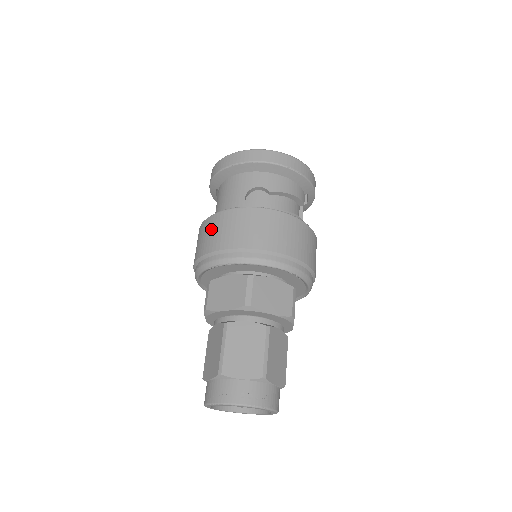
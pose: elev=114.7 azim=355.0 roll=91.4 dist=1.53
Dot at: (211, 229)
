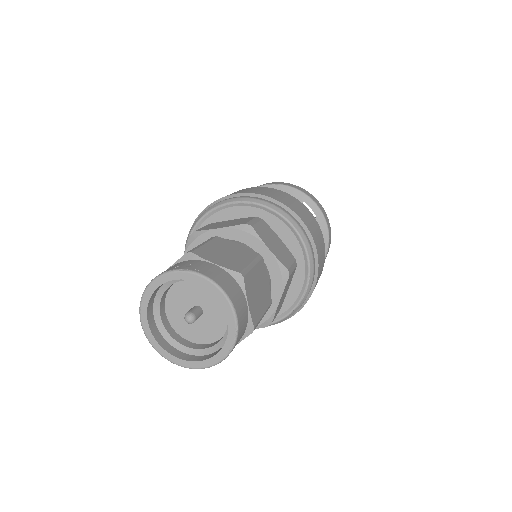
Dot at: occluded
